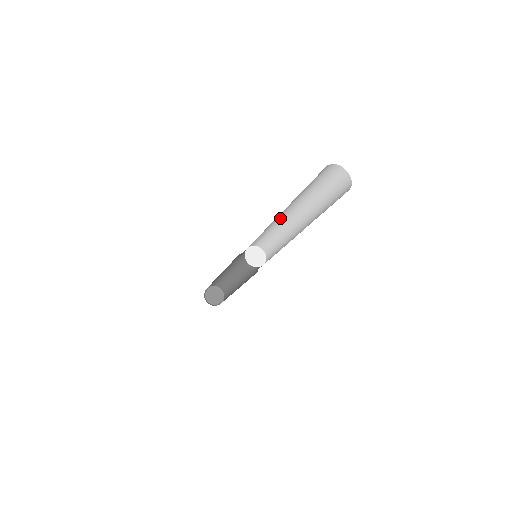
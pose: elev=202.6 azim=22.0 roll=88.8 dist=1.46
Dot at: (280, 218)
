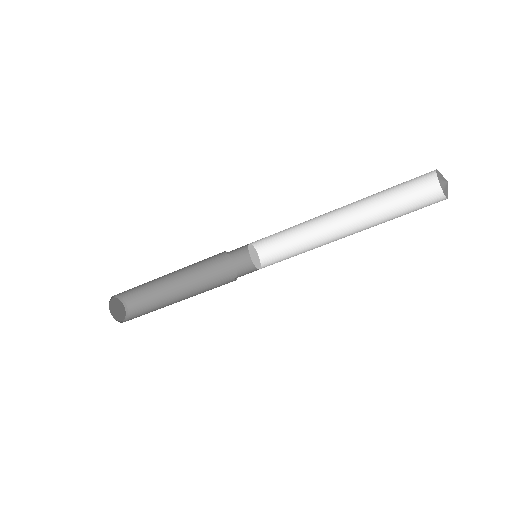
Dot at: (329, 230)
